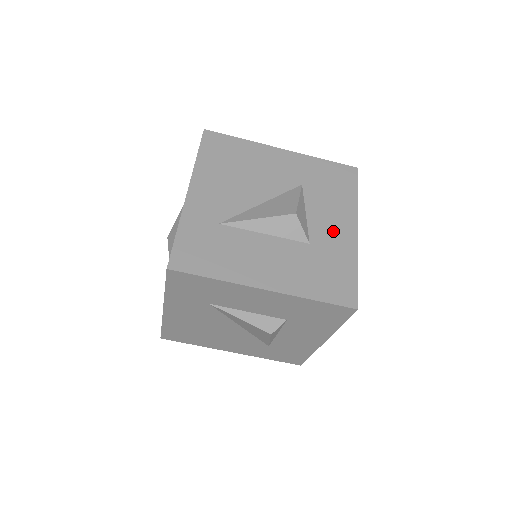
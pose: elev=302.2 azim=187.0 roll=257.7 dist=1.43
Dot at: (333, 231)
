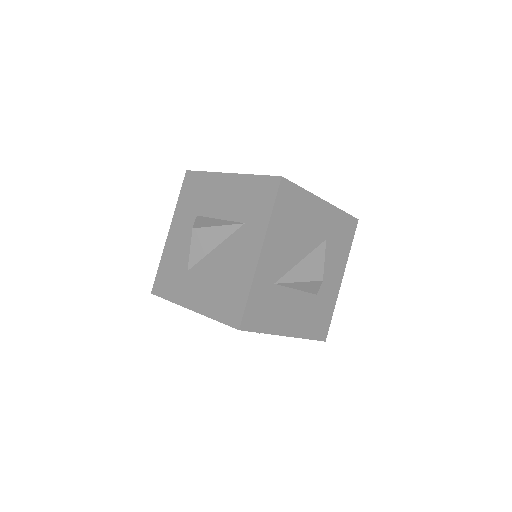
Dot at: (331, 282)
